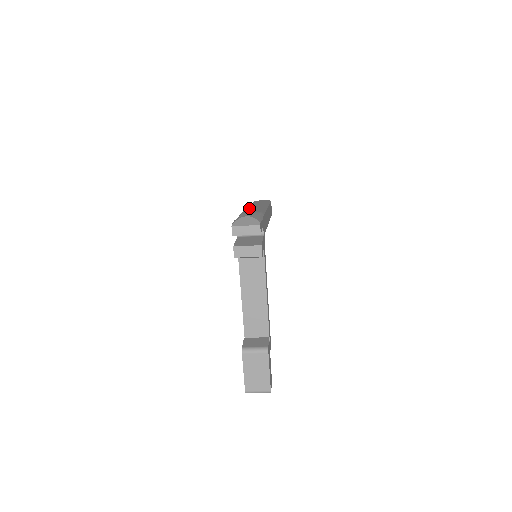
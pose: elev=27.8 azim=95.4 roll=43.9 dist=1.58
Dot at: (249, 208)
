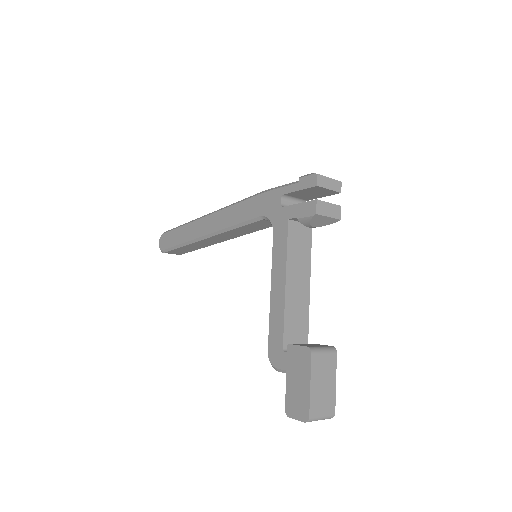
Dot at: occluded
